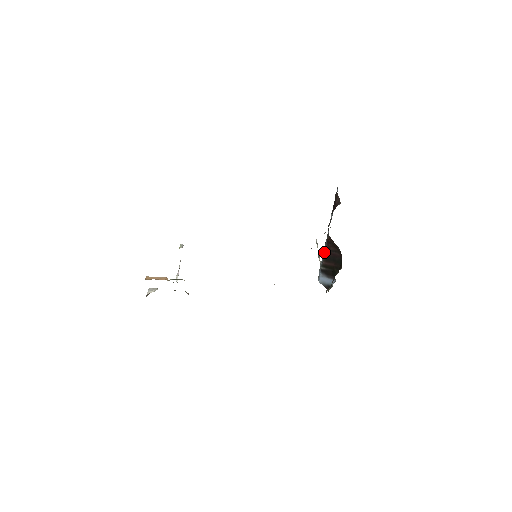
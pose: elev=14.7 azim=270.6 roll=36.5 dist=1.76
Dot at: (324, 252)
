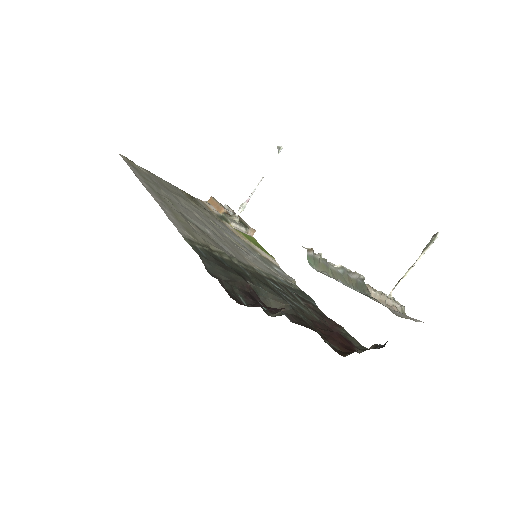
Dot at: occluded
